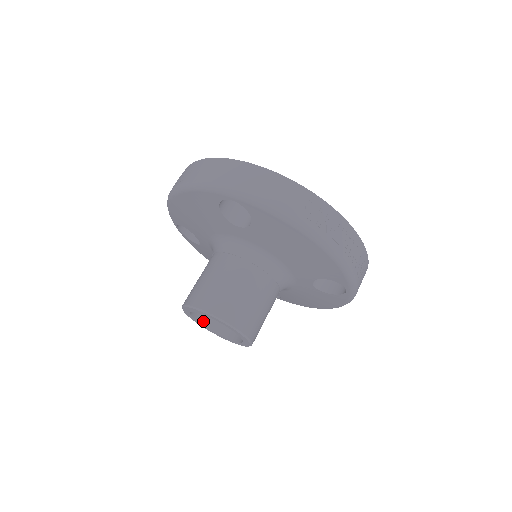
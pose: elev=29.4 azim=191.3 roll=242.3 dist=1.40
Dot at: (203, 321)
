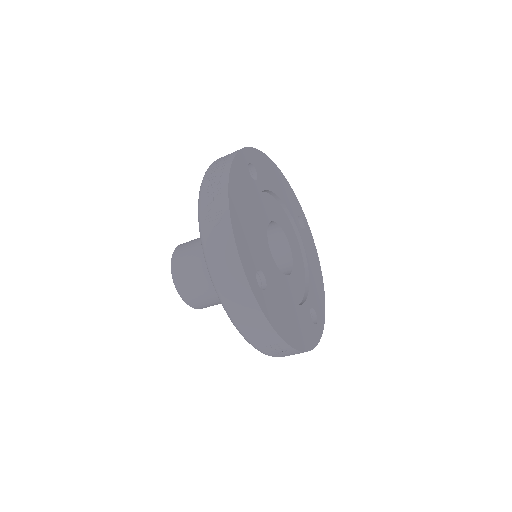
Dot at: occluded
